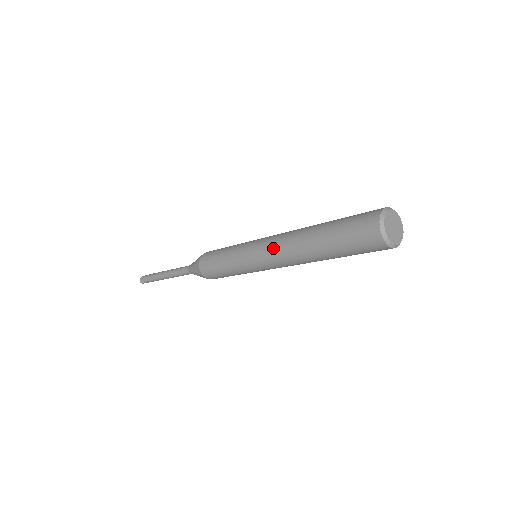
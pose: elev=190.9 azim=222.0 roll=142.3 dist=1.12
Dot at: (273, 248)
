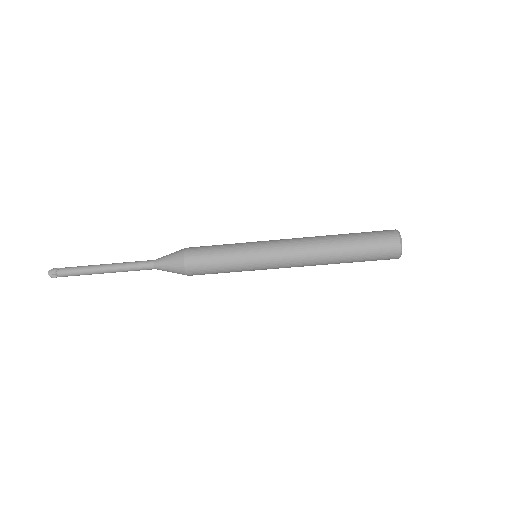
Dot at: (293, 251)
